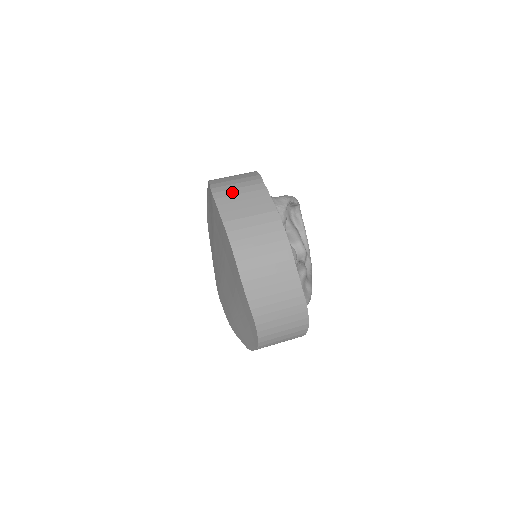
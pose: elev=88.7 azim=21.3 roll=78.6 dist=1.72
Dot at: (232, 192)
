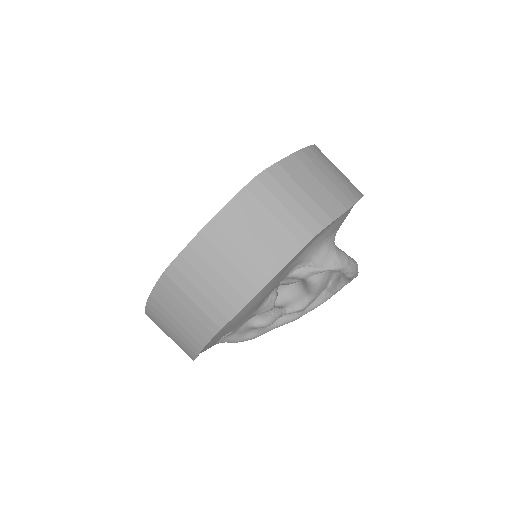
Dot at: (272, 203)
